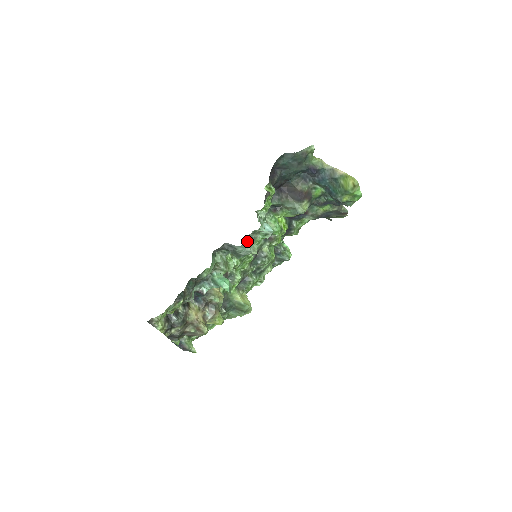
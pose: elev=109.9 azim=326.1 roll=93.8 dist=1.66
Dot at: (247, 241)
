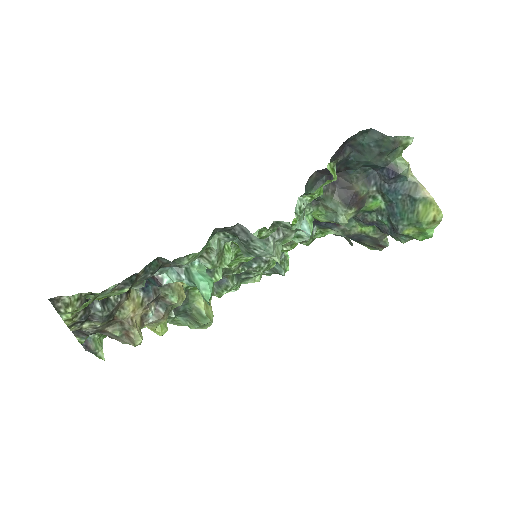
Dot at: (274, 236)
